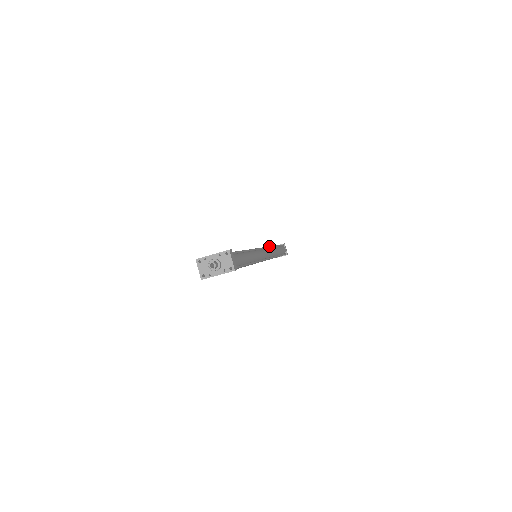
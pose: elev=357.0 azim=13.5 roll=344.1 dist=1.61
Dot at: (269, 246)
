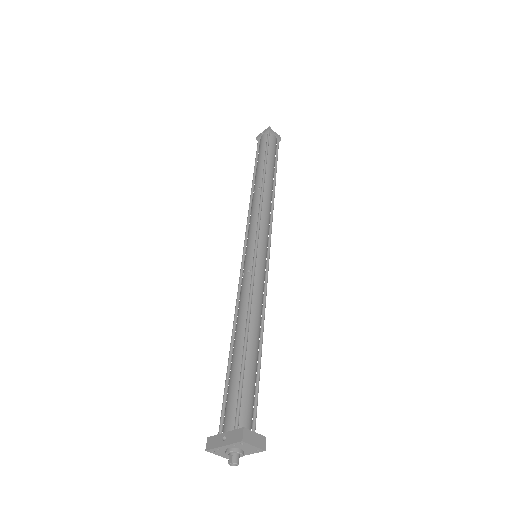
Dot at: (260, 200)
